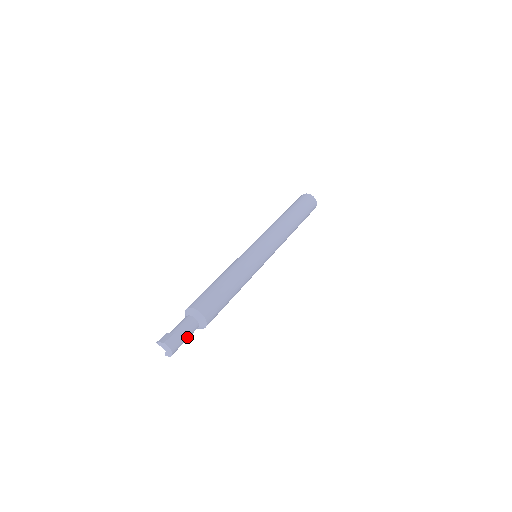
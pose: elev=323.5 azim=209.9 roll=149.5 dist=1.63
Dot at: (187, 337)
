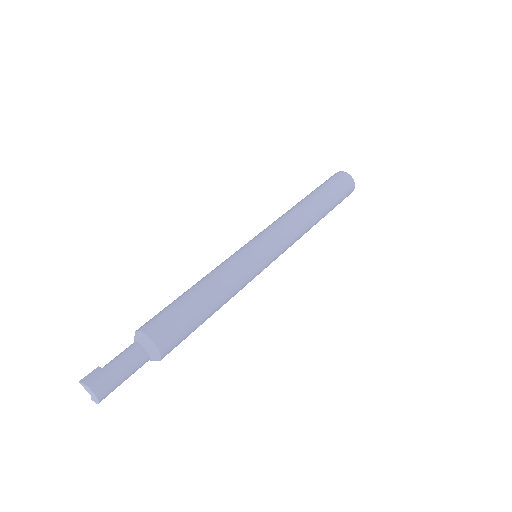
Dot at: (127, 376)
